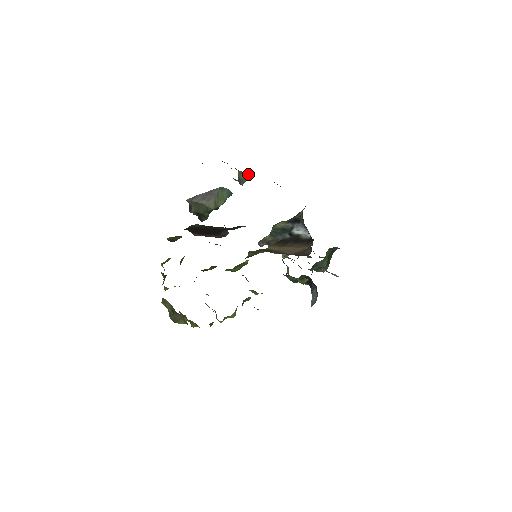
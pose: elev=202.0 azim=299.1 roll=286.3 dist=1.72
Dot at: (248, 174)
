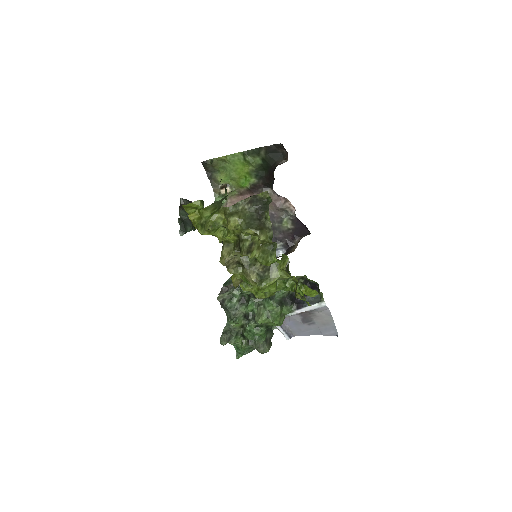
Dot at: (225, 201)
